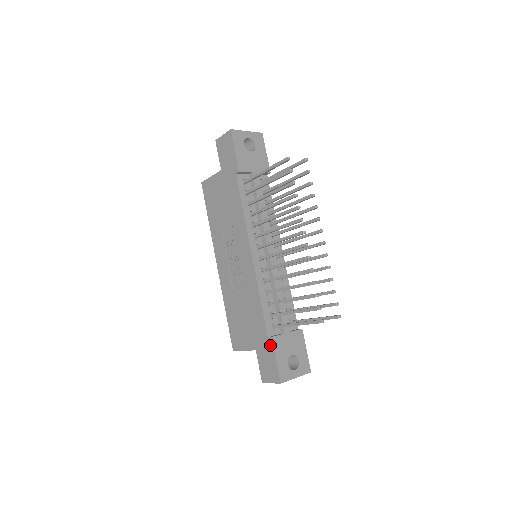
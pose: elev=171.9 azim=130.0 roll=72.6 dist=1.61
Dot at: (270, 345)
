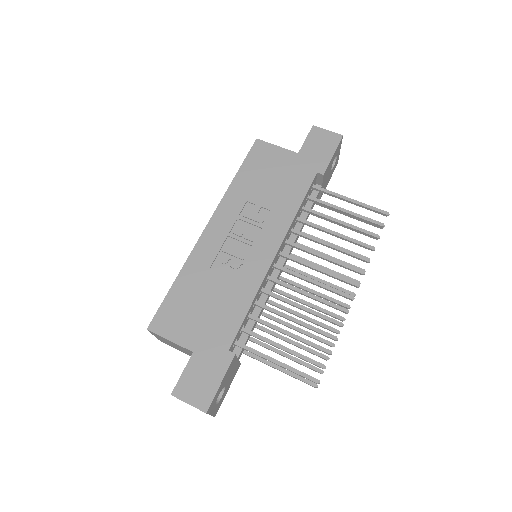
Dot at: (226, 361)
